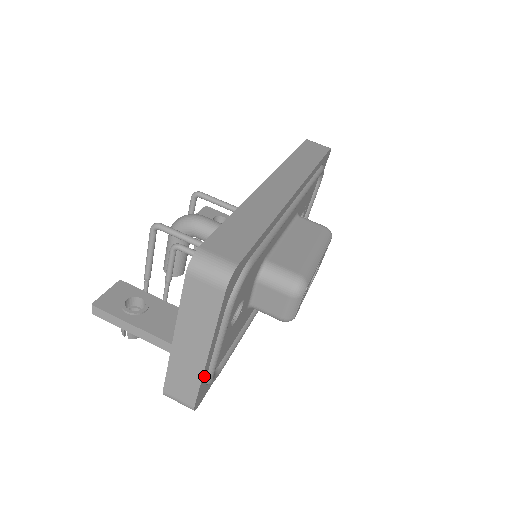
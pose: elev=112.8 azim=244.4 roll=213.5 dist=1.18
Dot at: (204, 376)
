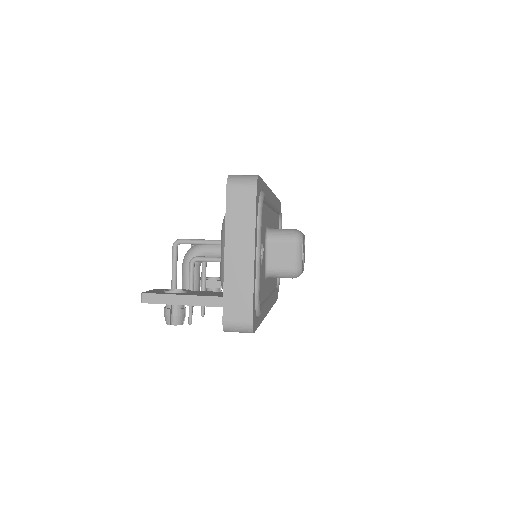
Dot at: (254, 285)
